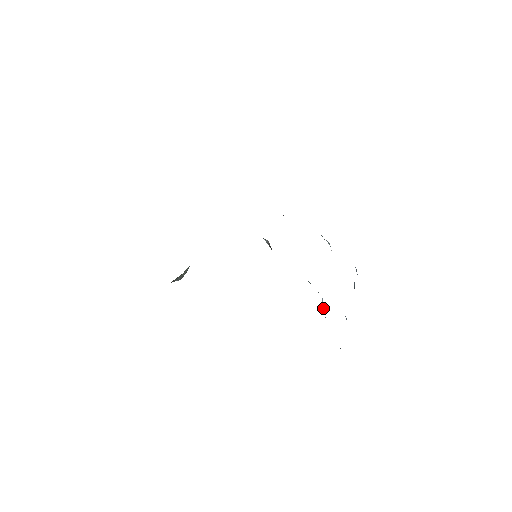
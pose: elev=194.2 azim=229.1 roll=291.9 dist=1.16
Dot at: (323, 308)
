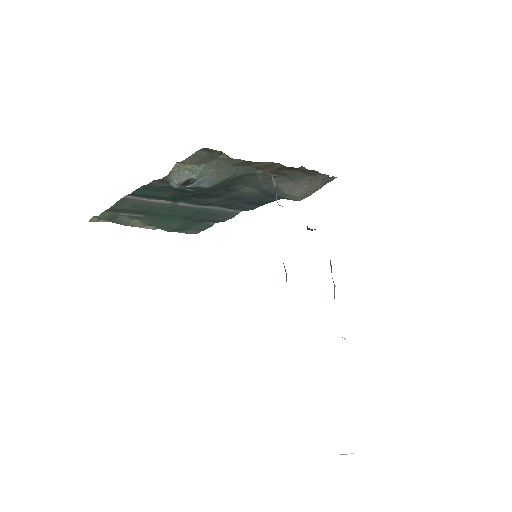
Dot at: occluded
